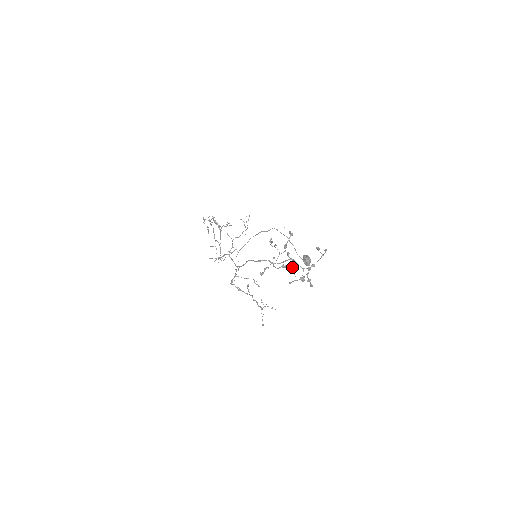
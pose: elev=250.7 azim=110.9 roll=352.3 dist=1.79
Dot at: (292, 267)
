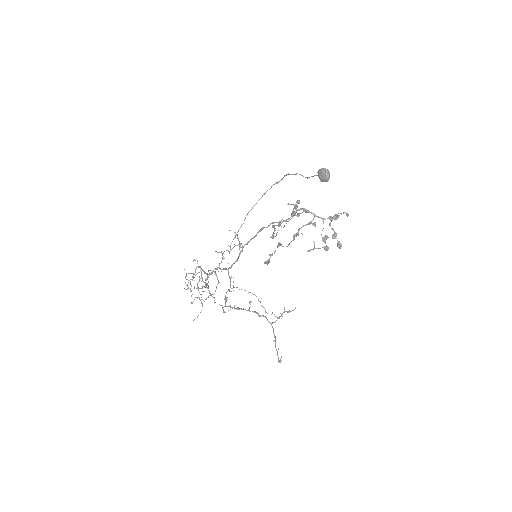
Dot at: (307, 224)
